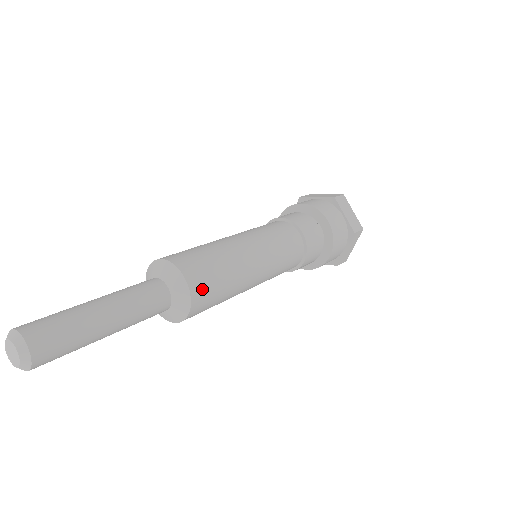
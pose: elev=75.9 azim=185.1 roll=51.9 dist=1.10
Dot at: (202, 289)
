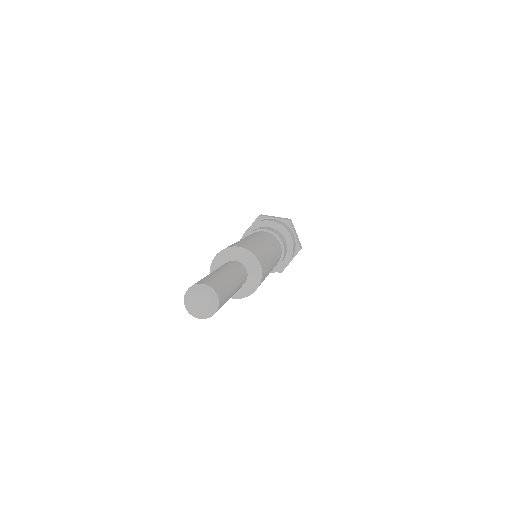
Dot at: (264, 274)
